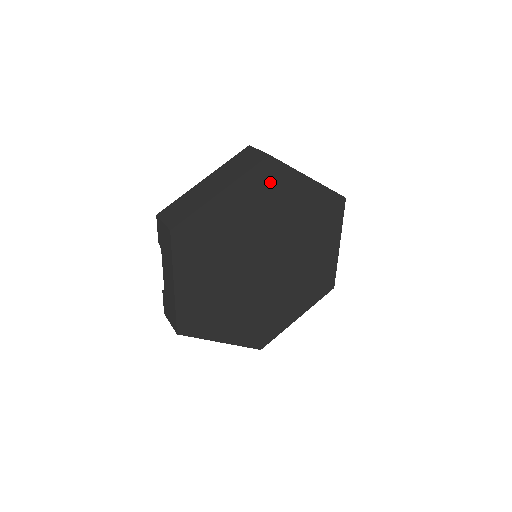
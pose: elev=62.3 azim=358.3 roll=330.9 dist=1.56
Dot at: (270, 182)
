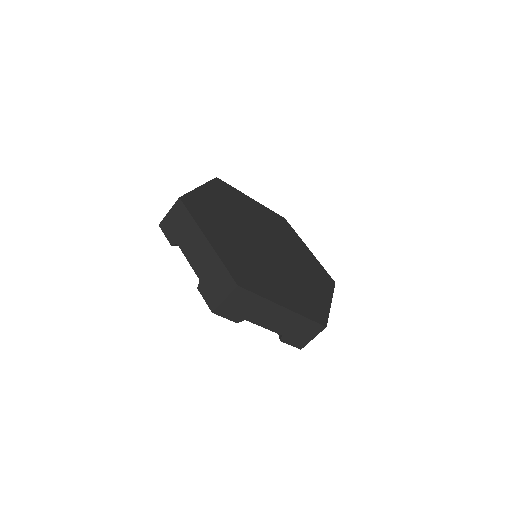
Dot at: (228, 192)
